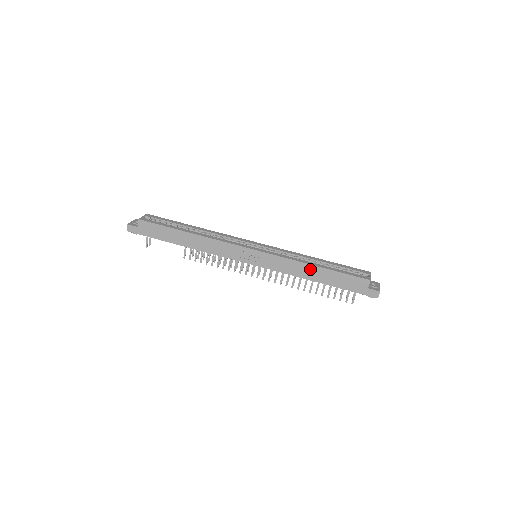
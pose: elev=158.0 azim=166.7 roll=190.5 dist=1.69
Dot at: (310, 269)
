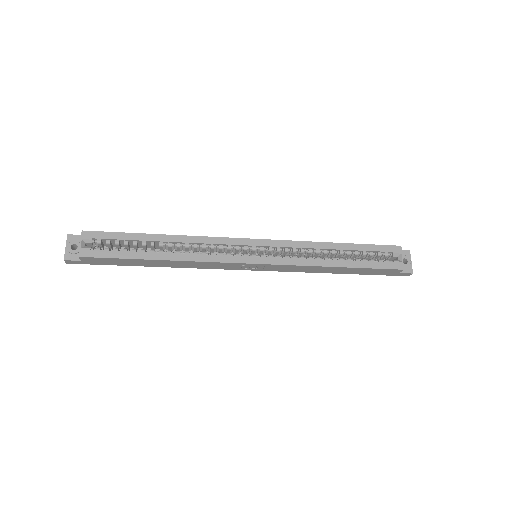
Dot at: (330, 269)
